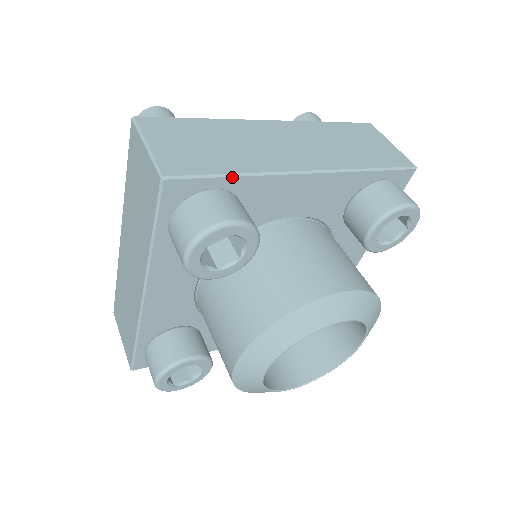
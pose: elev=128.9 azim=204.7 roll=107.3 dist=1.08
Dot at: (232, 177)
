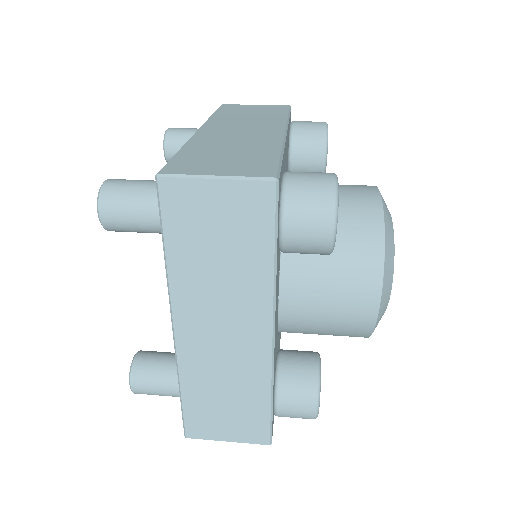
Dot at: (282, 157)
